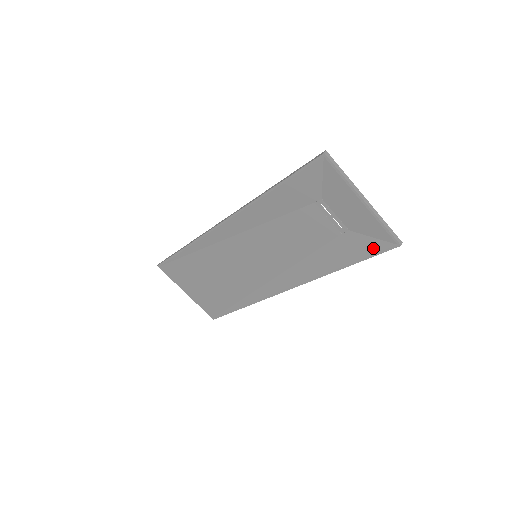
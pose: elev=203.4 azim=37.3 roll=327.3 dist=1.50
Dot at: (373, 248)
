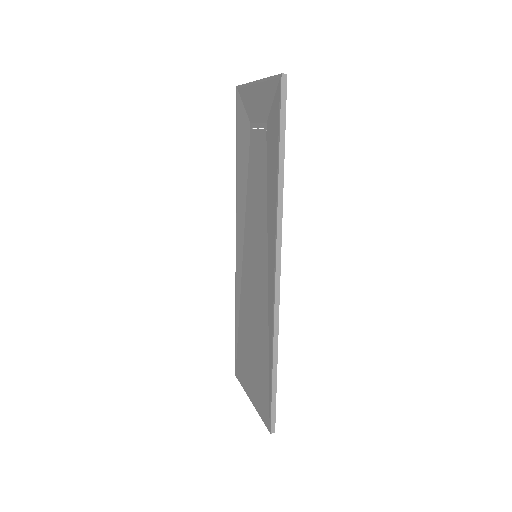
Dot at: (277, 110)
